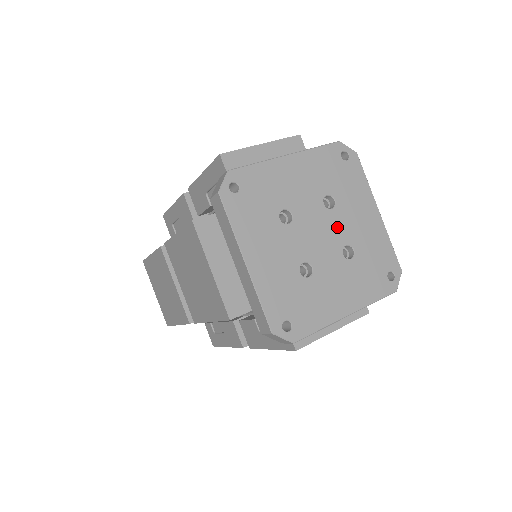
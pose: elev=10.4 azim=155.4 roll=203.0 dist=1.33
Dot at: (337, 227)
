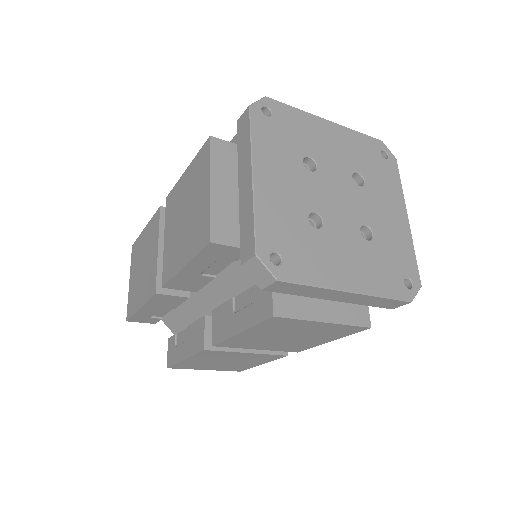
Dot at: (360, 204)
